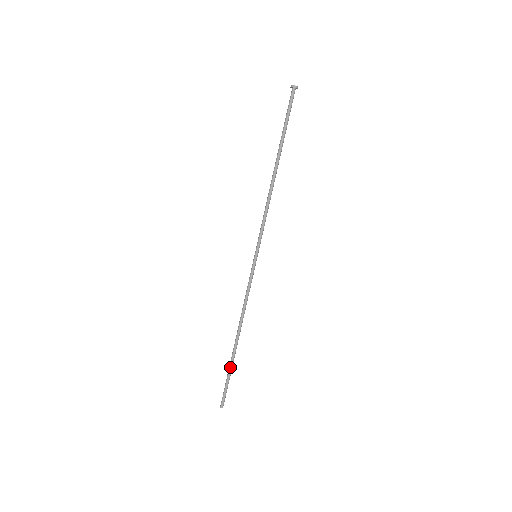
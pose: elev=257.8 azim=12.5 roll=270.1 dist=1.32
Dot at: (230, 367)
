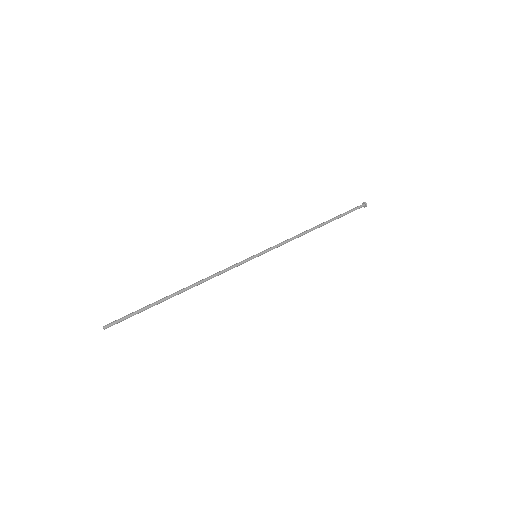
Dot at: (152, 304)
